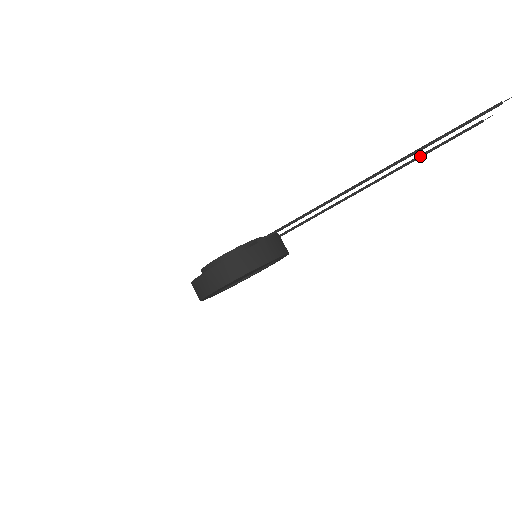
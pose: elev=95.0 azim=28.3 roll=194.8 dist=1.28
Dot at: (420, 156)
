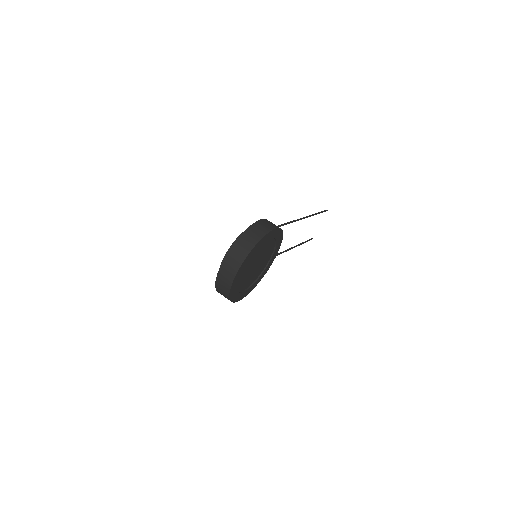
Dot at: (298, 245)
